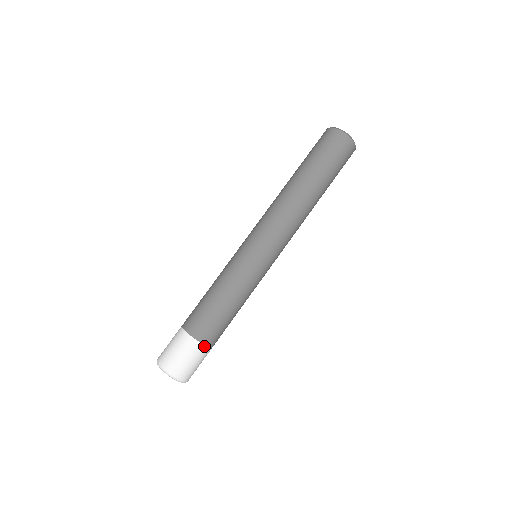
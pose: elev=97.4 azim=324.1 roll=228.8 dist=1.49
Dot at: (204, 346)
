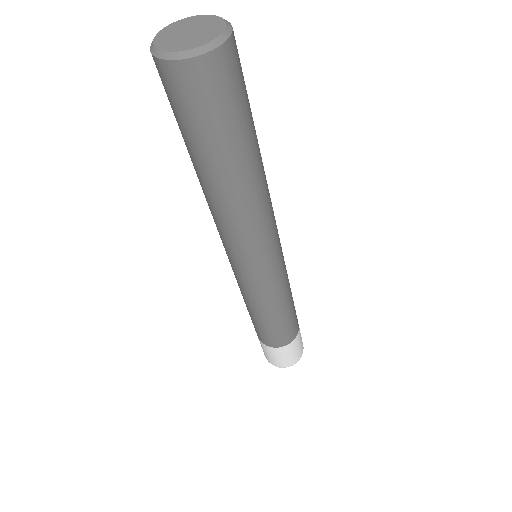
Dot at: (299, 328)
